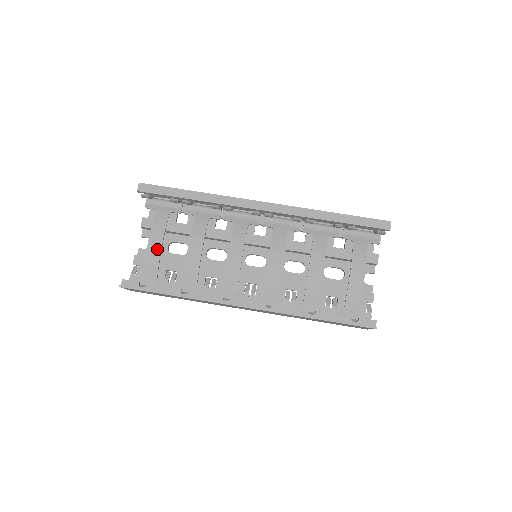
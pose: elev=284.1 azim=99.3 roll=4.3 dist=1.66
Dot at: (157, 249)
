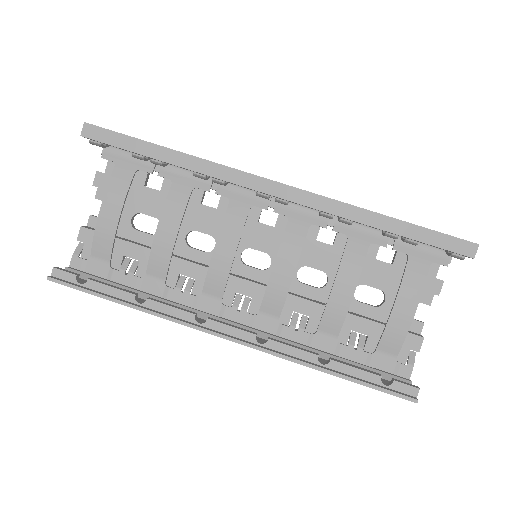
Dot at: (111, 225)
